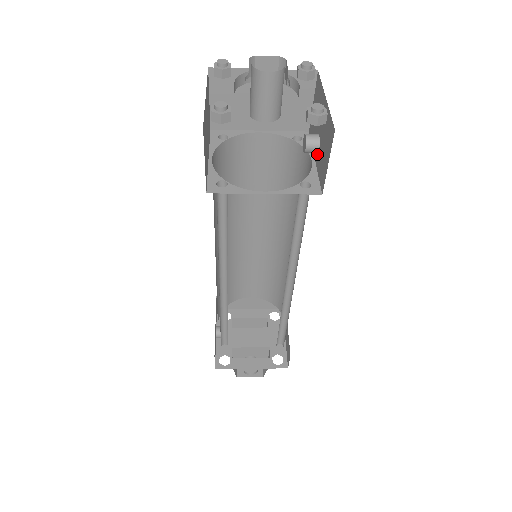
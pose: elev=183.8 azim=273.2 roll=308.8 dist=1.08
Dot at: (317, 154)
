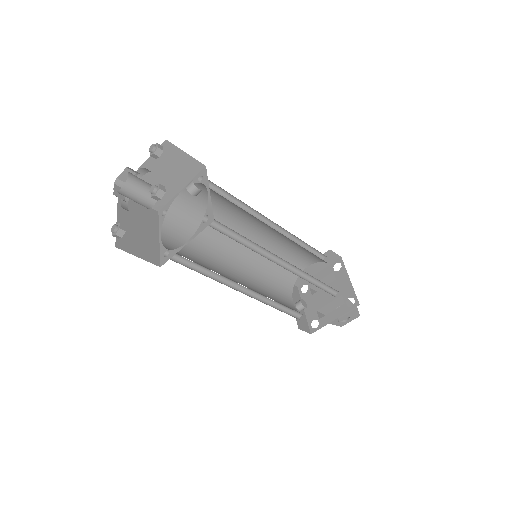
Dot at: occluded
